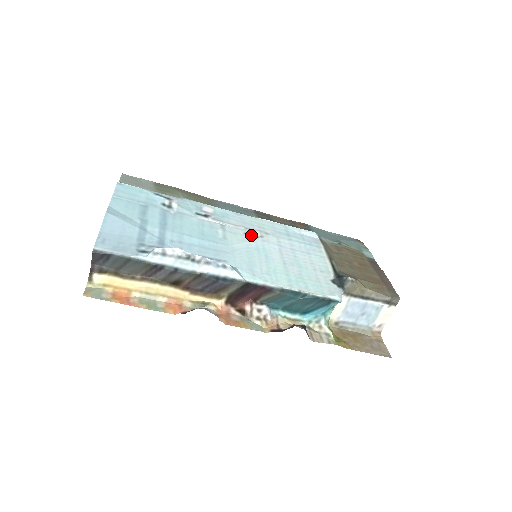
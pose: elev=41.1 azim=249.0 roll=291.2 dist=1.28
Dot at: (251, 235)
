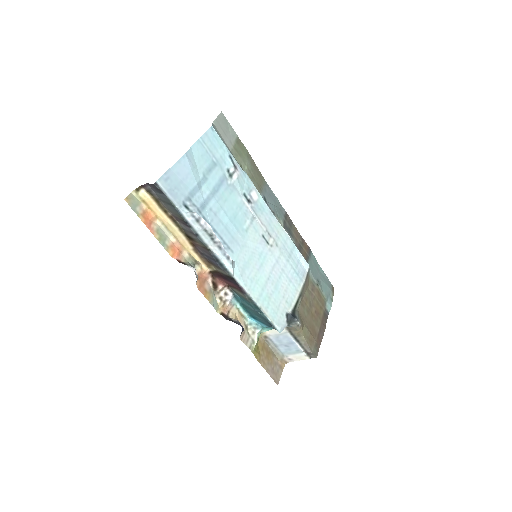
Dot at: (266, 240)
